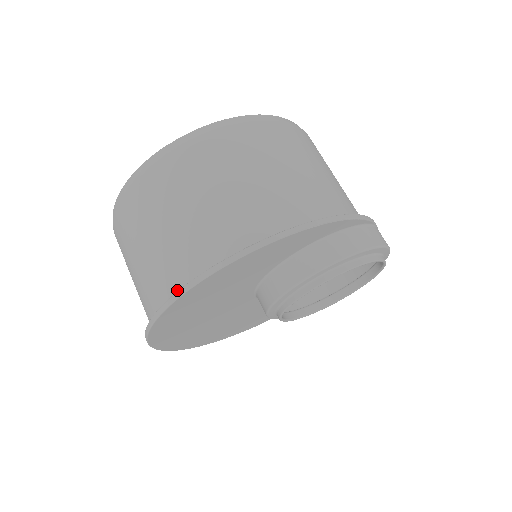
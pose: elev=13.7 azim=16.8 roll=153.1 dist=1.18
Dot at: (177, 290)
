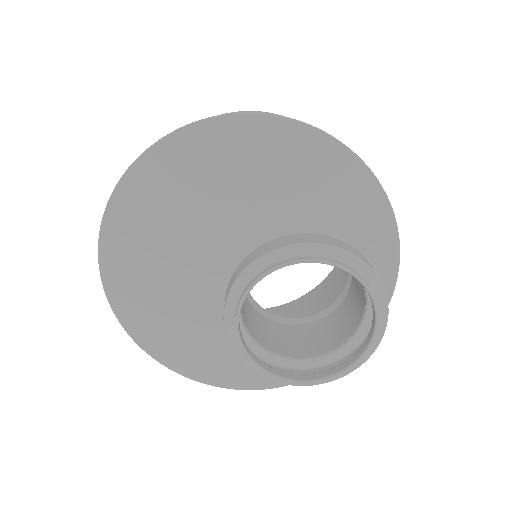
Dot at: occluded
